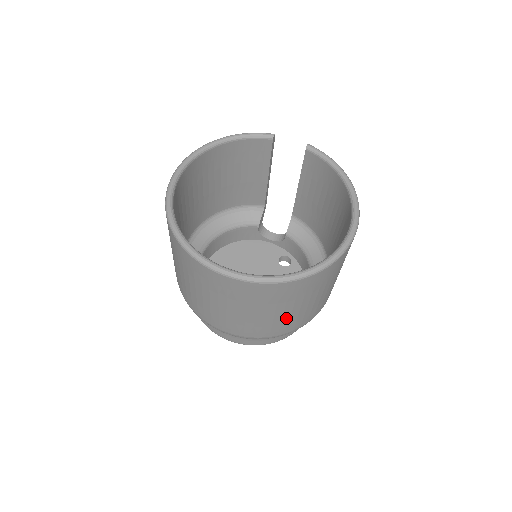
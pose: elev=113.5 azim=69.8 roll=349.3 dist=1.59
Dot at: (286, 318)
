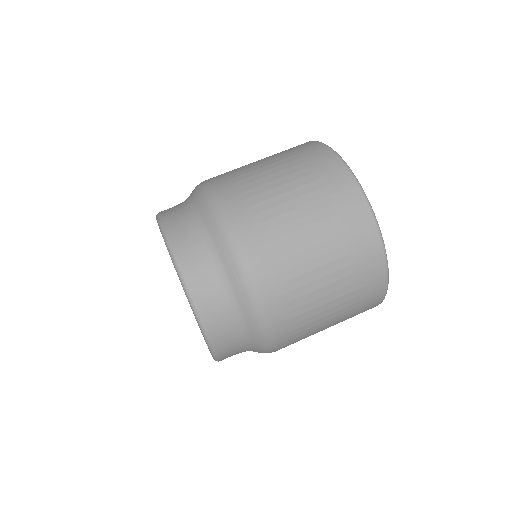
Dot at: (264, 188)
